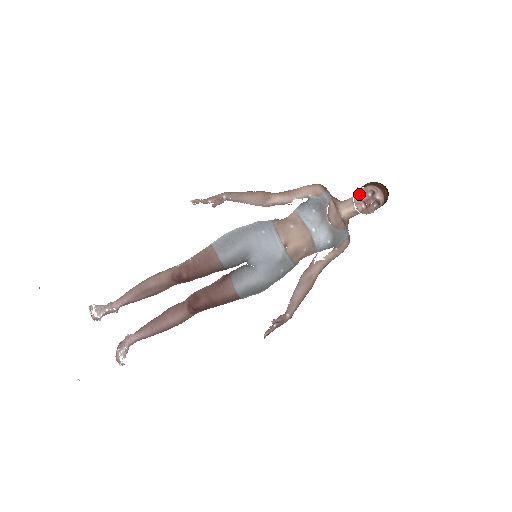
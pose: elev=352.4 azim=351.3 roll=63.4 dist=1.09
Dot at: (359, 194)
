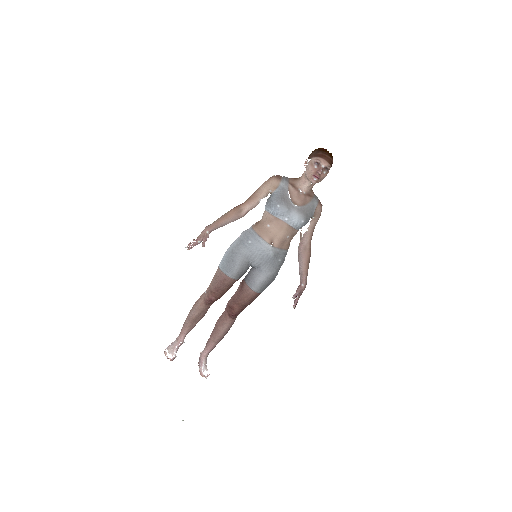
Dot at: (307, 170)
